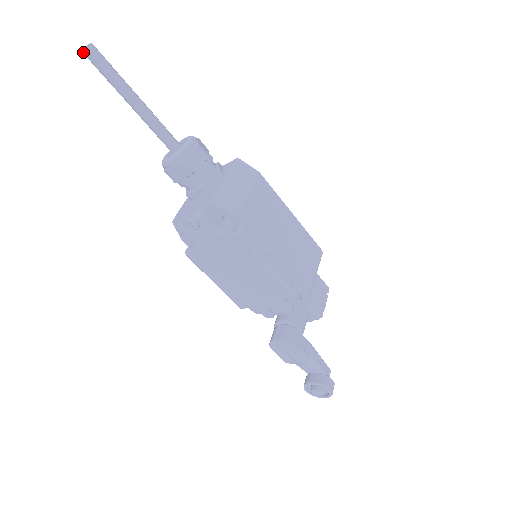
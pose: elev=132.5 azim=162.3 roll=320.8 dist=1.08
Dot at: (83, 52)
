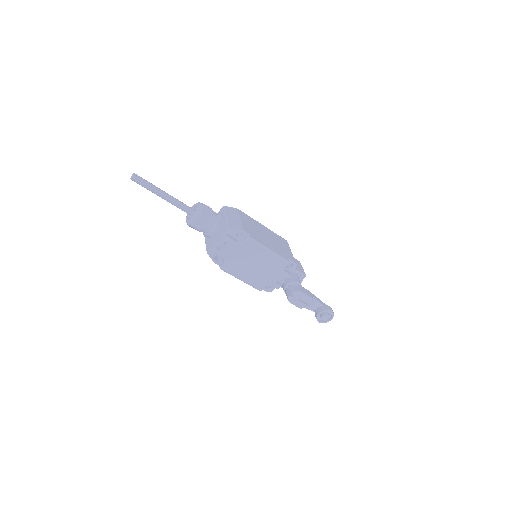
Dot at: (132, 179)
